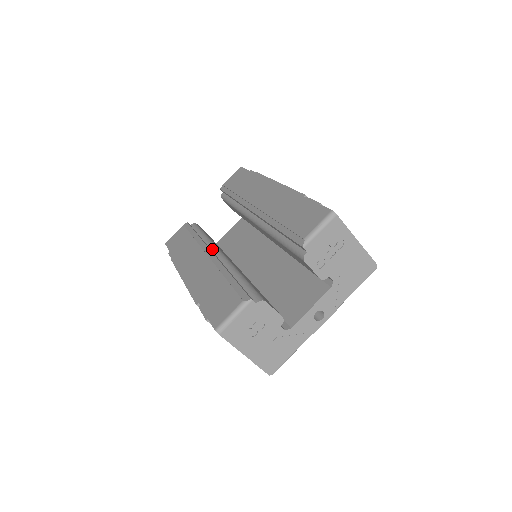
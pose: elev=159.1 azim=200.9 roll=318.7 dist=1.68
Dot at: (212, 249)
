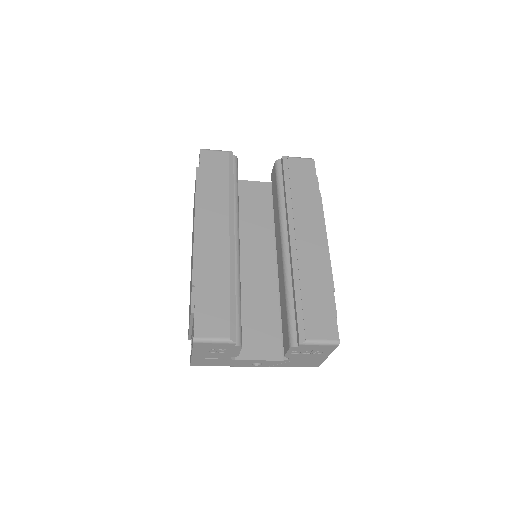
Dot at: (235, 224)
